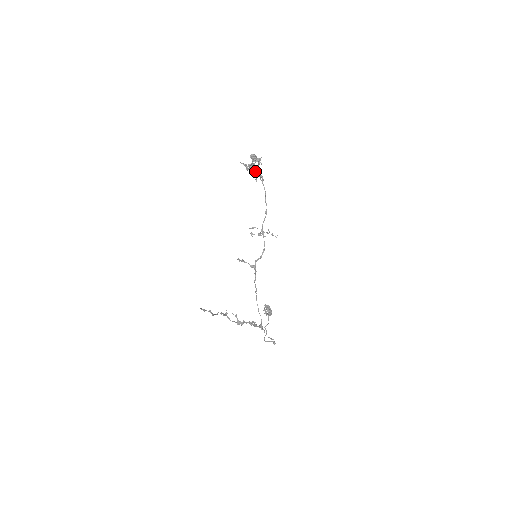
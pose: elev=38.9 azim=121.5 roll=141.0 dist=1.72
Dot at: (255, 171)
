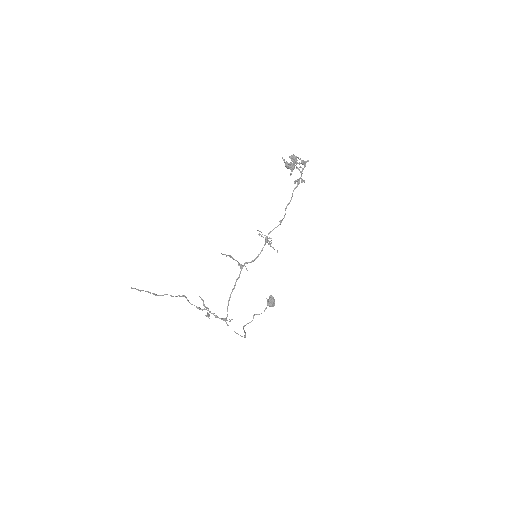
Dot at: (290, 174)
